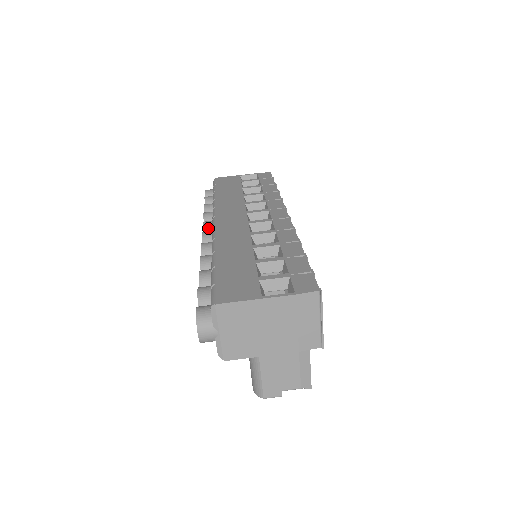
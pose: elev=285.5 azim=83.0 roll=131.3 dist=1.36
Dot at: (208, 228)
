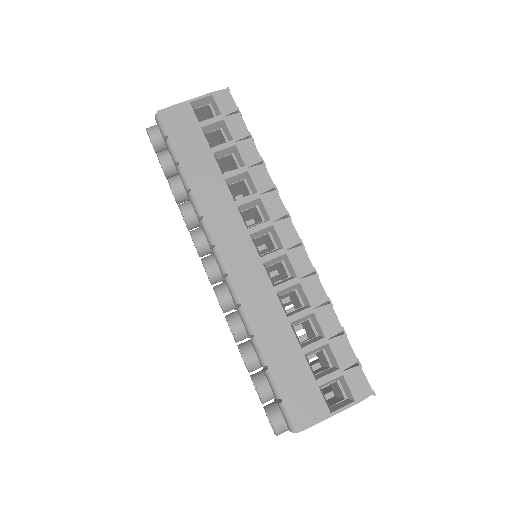
Dot at: (203, 248)
